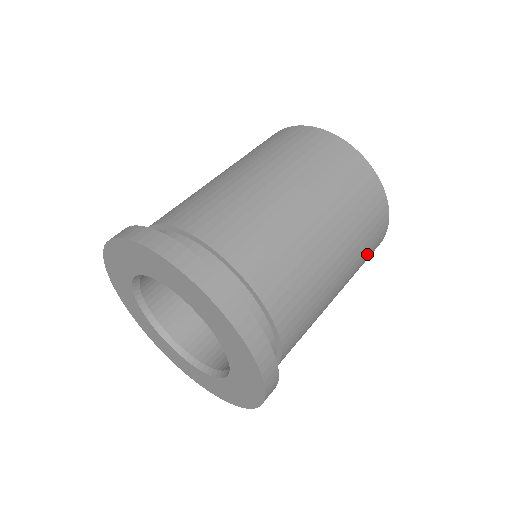
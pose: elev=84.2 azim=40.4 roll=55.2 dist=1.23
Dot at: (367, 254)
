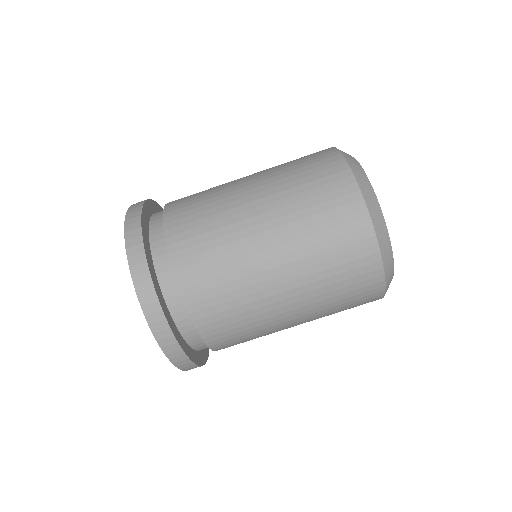
Dot at: (340, 276)
